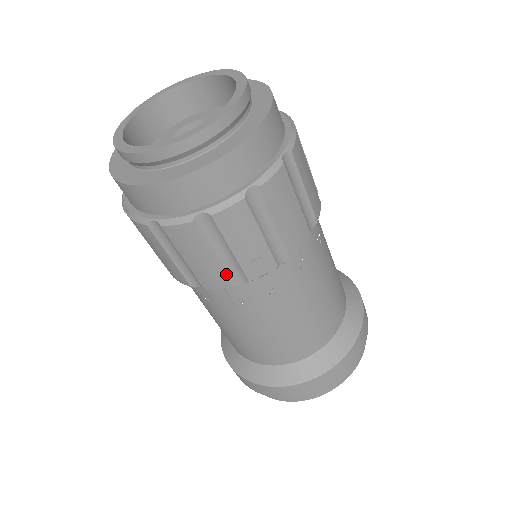
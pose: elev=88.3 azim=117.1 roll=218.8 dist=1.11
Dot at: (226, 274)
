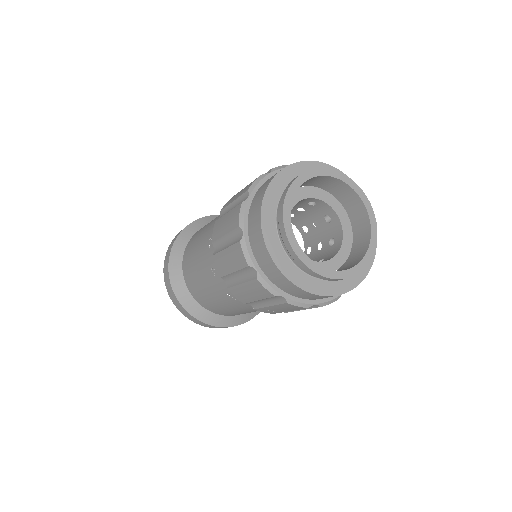
Dot at: (250, 302)
